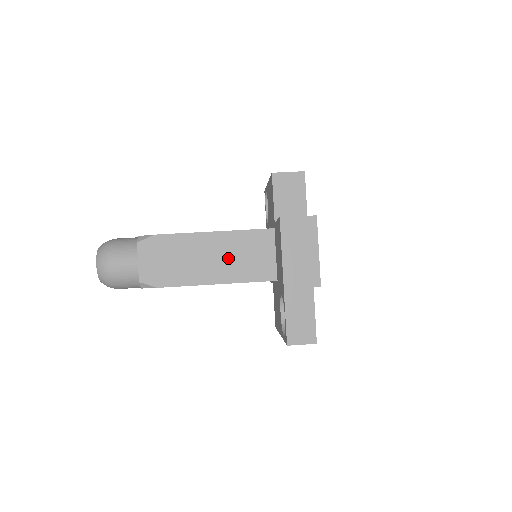
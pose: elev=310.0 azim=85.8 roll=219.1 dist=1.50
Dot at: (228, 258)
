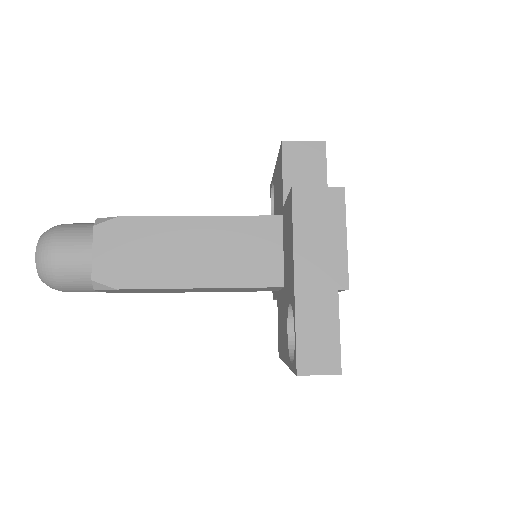
Dot at: (217, 253)
